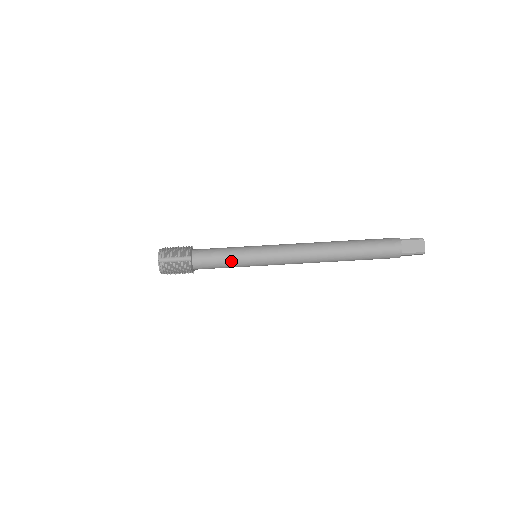
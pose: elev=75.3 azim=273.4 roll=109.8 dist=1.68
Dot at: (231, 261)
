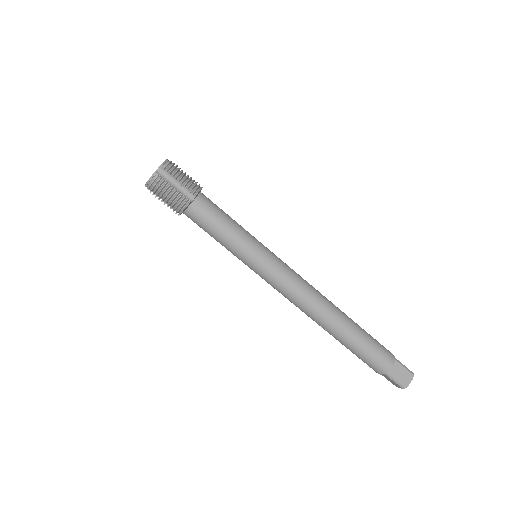
Dot at: (231, 239)
